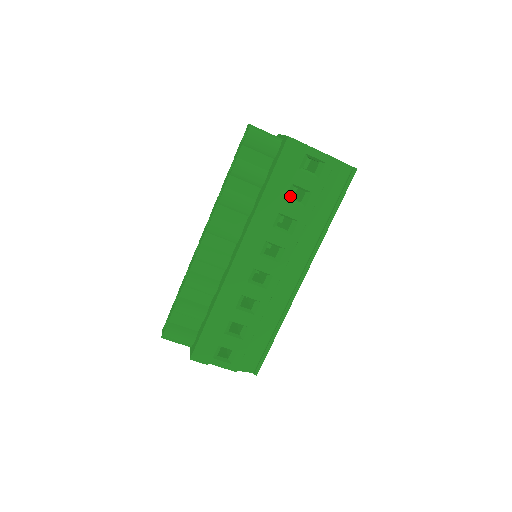
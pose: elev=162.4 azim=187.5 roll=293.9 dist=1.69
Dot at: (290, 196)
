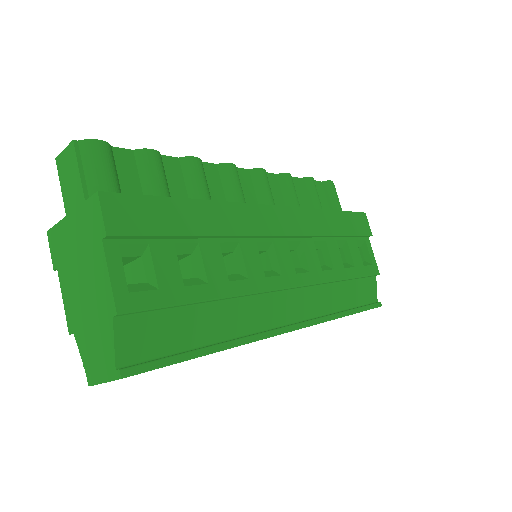
Dot at: occluded
